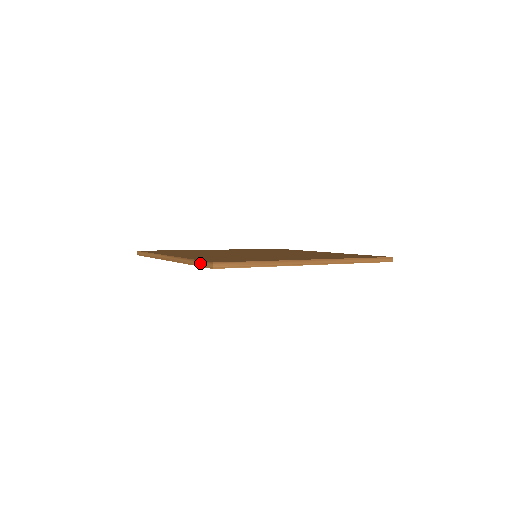
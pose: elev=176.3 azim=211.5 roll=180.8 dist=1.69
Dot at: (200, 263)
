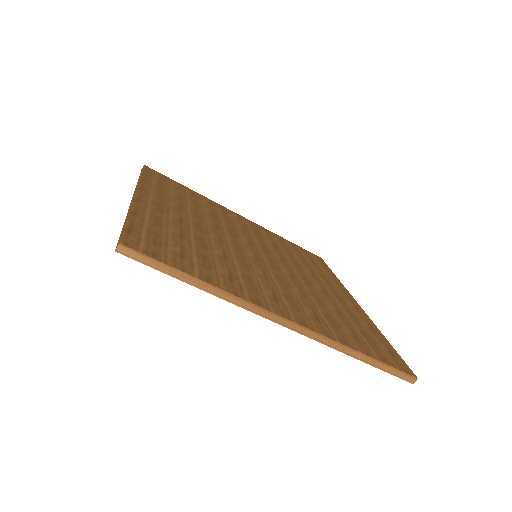
Dot at: (122, 230)
